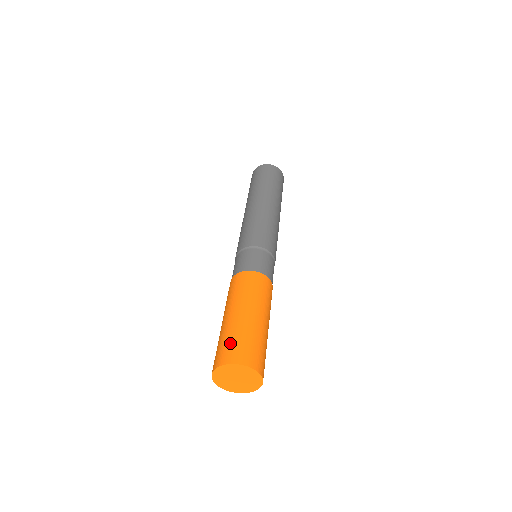
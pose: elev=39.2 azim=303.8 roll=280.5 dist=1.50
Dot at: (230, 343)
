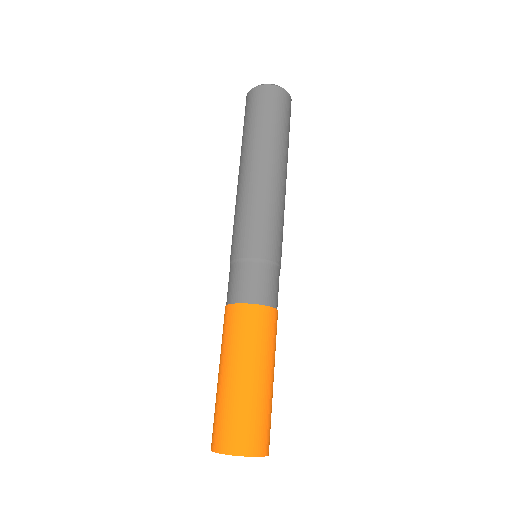
Dot at: (254, 425)
